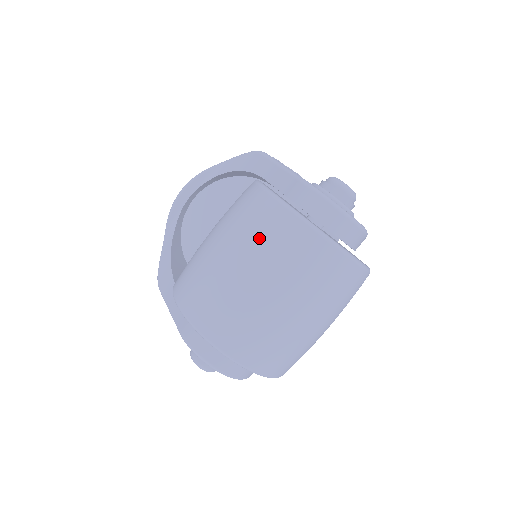
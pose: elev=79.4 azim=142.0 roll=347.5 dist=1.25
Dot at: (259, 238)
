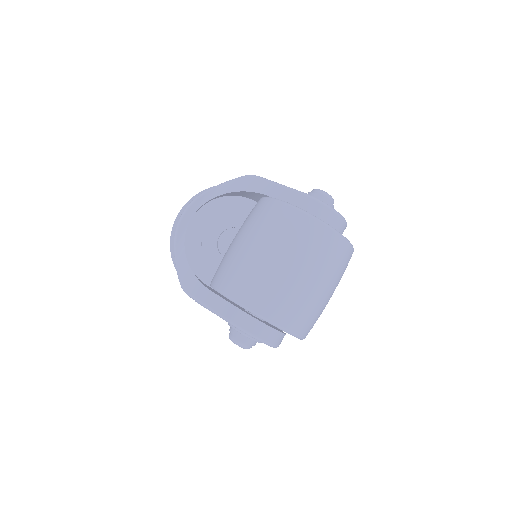
Dot at: (291, 237)
